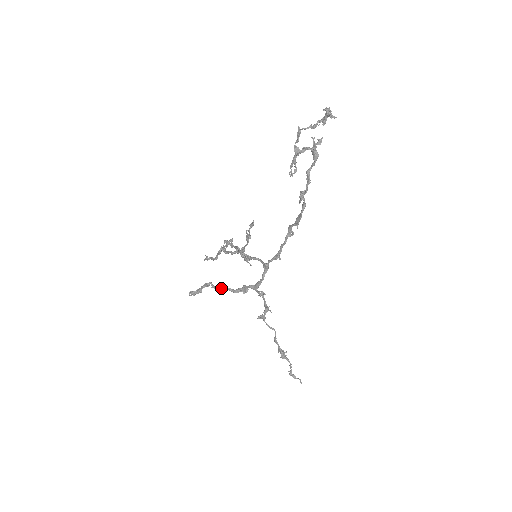
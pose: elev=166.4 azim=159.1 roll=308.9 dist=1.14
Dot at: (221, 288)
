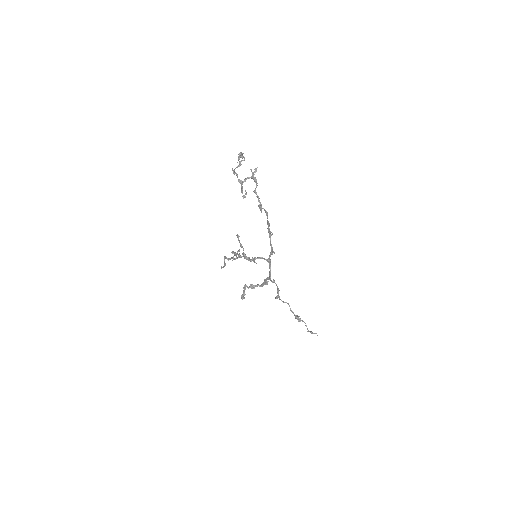
Dot at: (252, 286)
